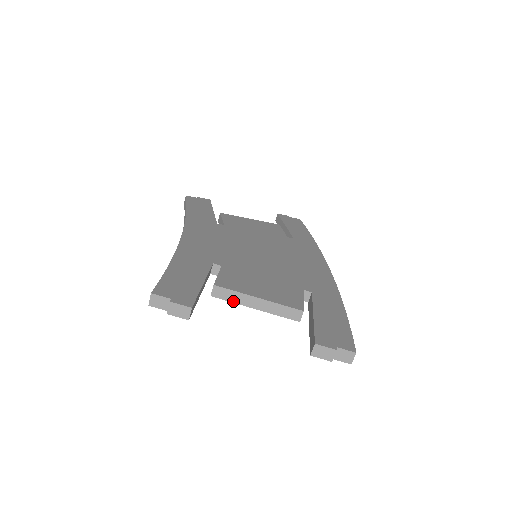
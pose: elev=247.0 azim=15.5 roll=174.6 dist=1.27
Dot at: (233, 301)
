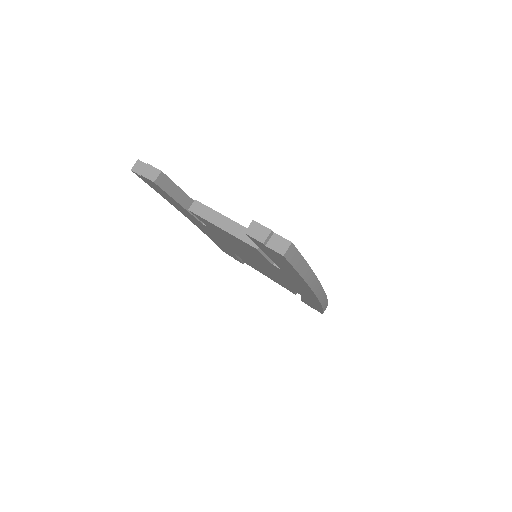
Dot at: (205, 218)
